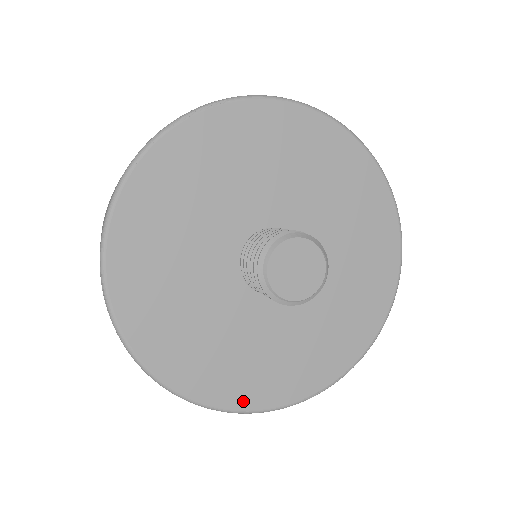
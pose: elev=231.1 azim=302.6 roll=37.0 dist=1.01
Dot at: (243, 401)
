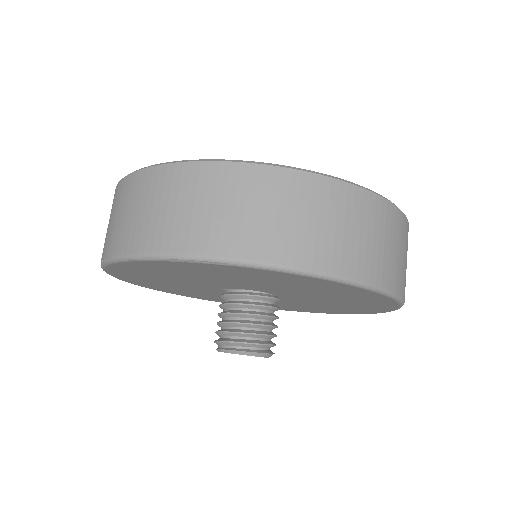
Dot at: (216, 301)
